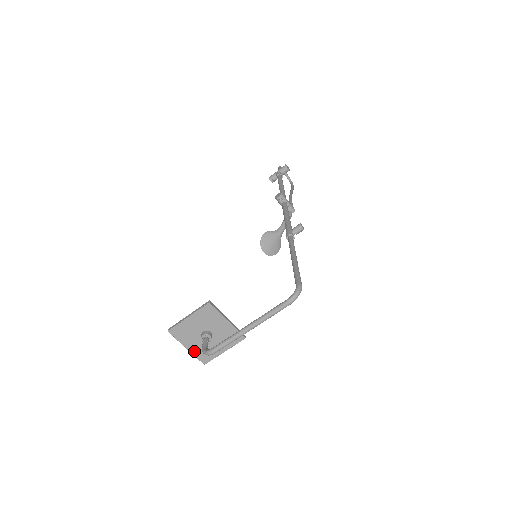
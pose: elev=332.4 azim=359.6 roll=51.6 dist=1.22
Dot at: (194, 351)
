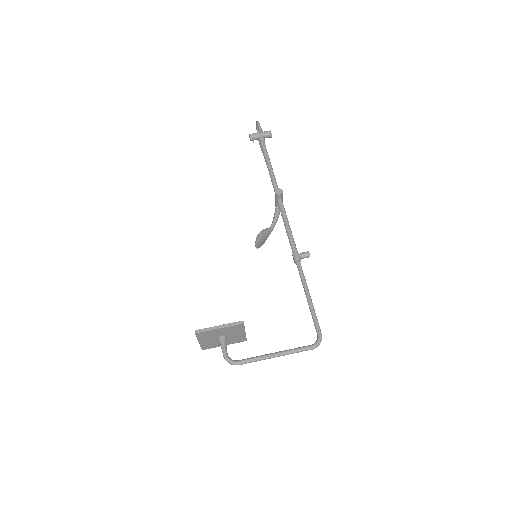
Dot at: (203, 344)
